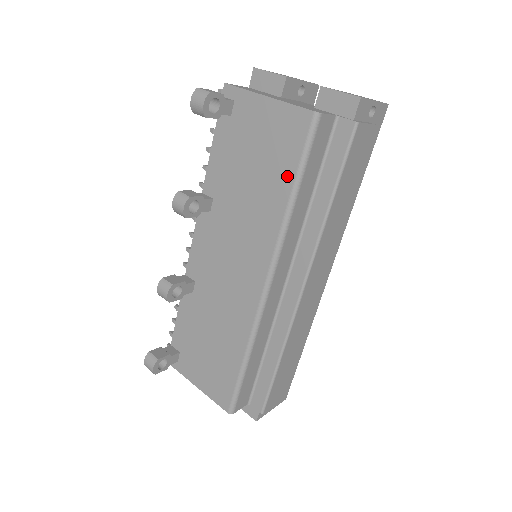
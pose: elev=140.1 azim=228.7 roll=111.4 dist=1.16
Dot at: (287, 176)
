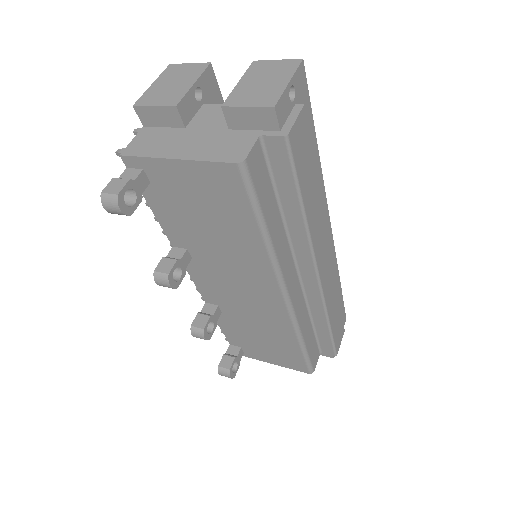
Dot at: (247, 221)
